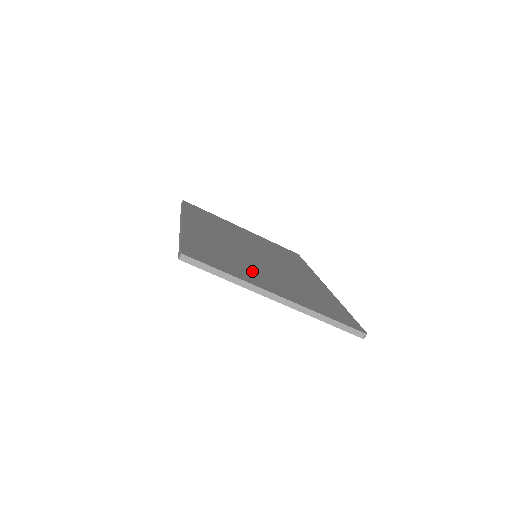
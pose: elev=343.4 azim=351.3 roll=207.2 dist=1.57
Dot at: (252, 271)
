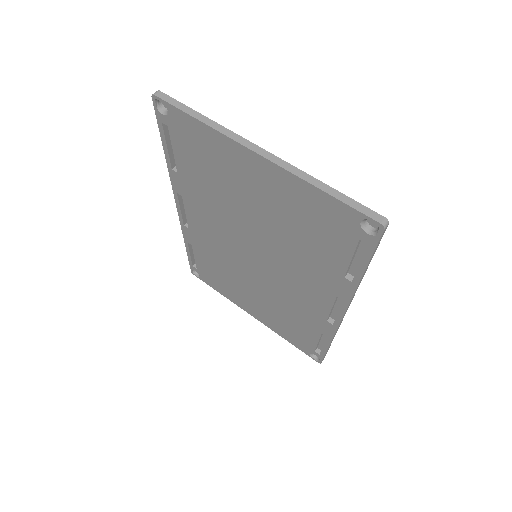
Dot at: occluded
